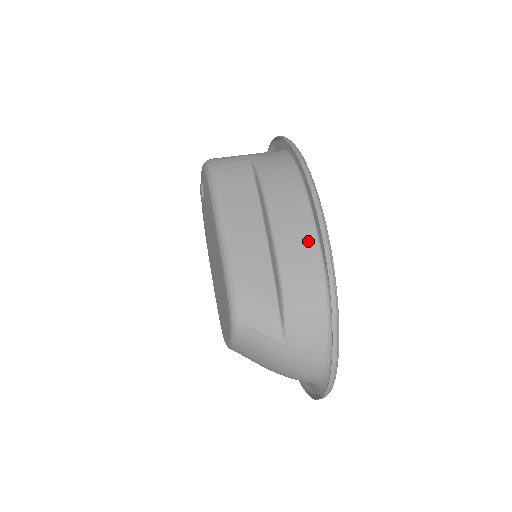
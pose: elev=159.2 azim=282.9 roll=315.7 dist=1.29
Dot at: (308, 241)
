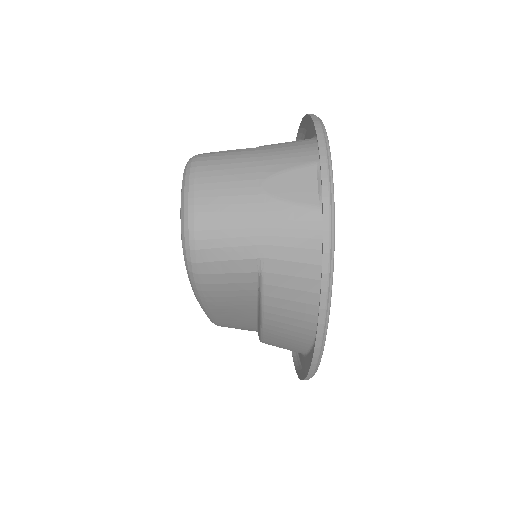
Dot at: (296, 350)
